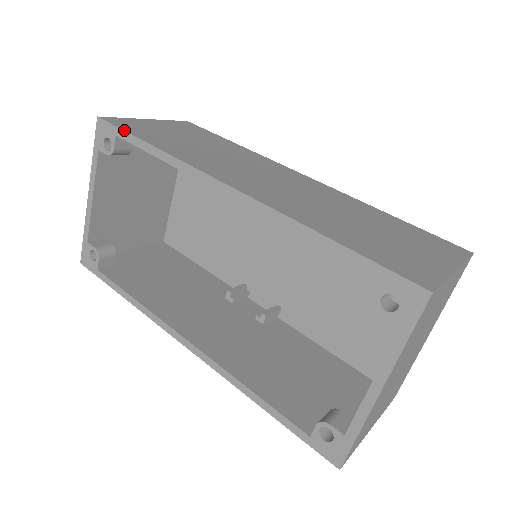
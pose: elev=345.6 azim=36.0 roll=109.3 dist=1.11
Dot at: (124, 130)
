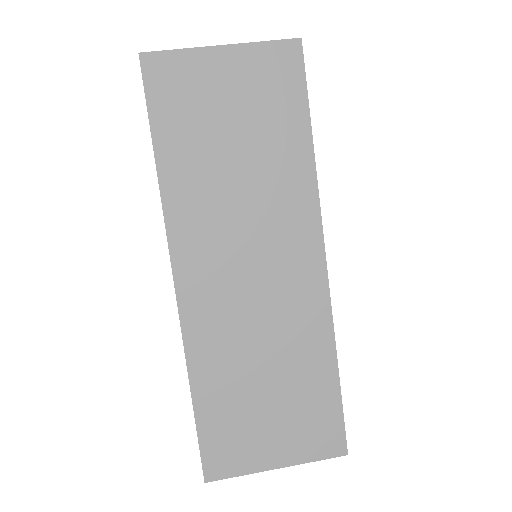
Dot at: (148, 109)
